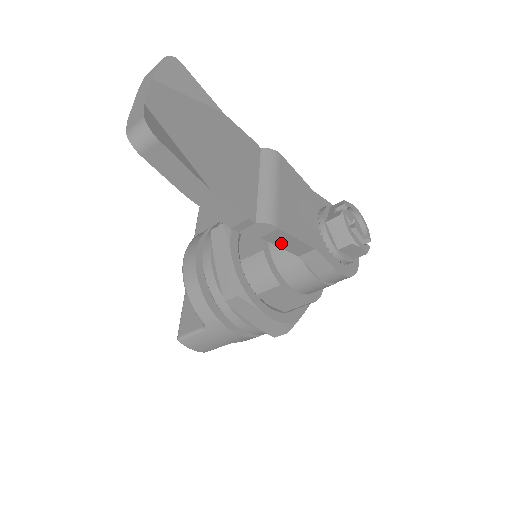
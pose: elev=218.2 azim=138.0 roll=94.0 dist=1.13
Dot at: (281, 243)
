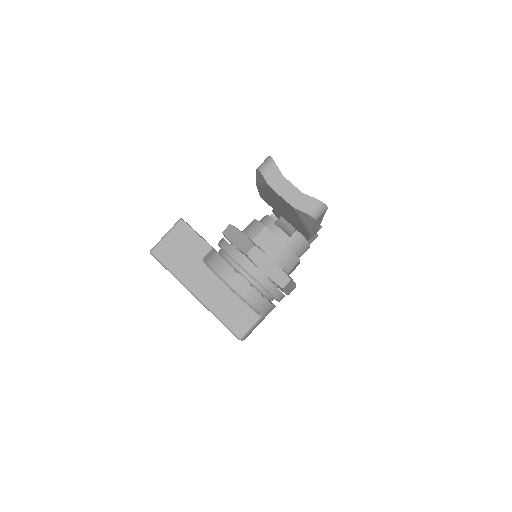
Dot at: occluded
